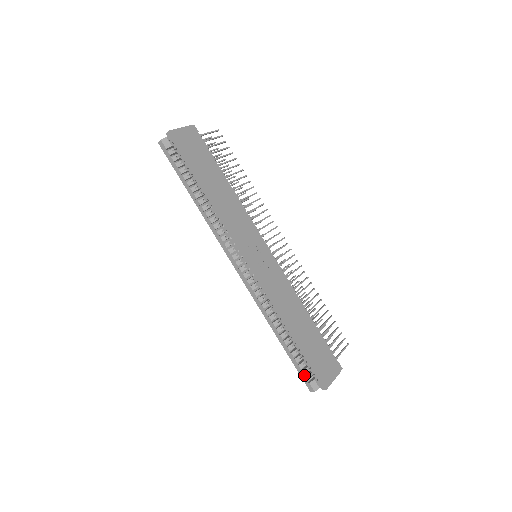
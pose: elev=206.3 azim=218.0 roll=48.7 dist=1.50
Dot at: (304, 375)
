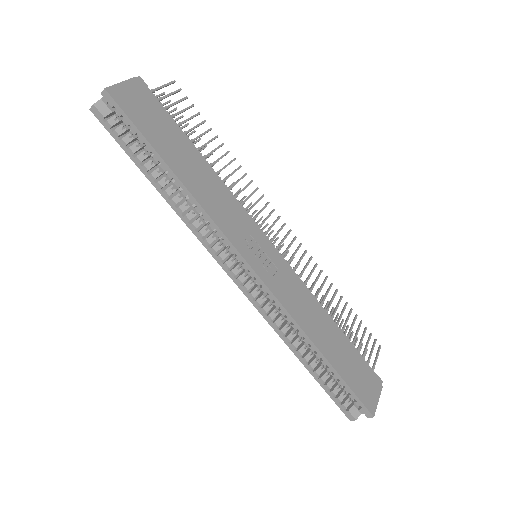
Dot at: (340, 401)
